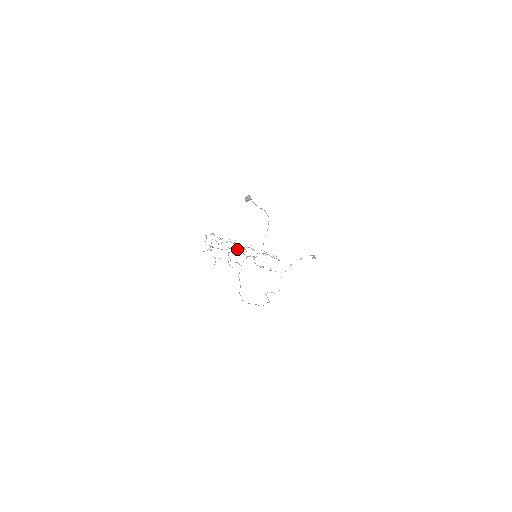
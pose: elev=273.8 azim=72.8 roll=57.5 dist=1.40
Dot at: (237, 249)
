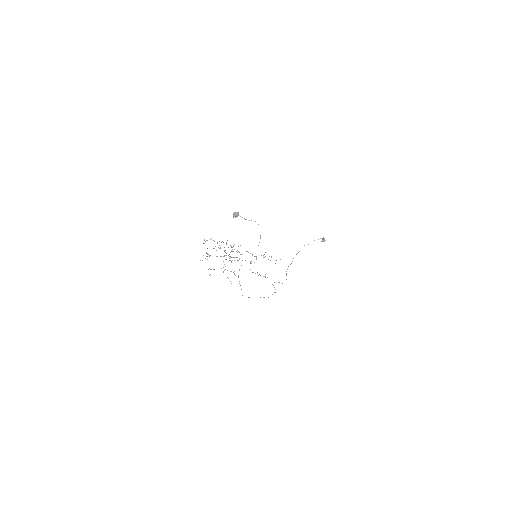
Dot at: occluded
